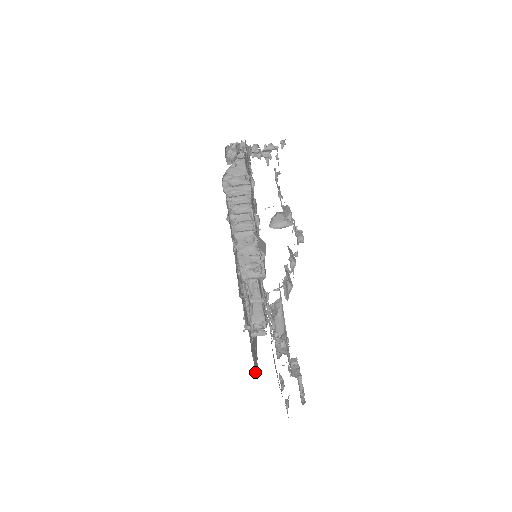
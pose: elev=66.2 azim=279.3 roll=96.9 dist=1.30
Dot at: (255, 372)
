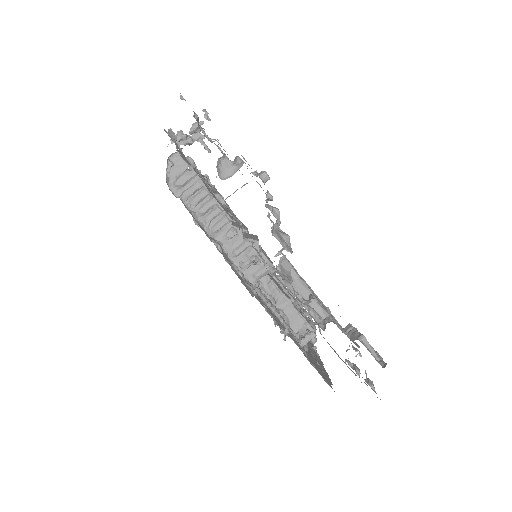
Dot at: occluded
